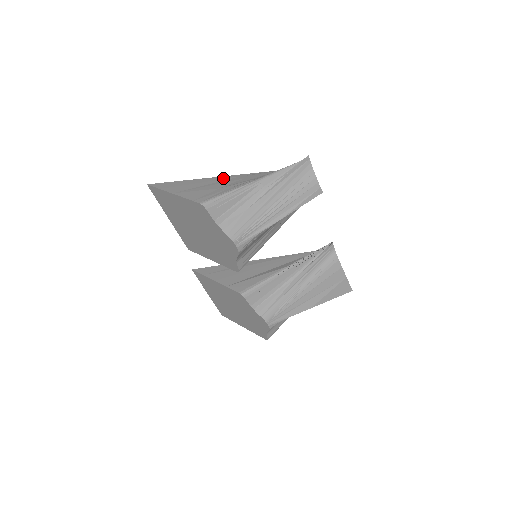
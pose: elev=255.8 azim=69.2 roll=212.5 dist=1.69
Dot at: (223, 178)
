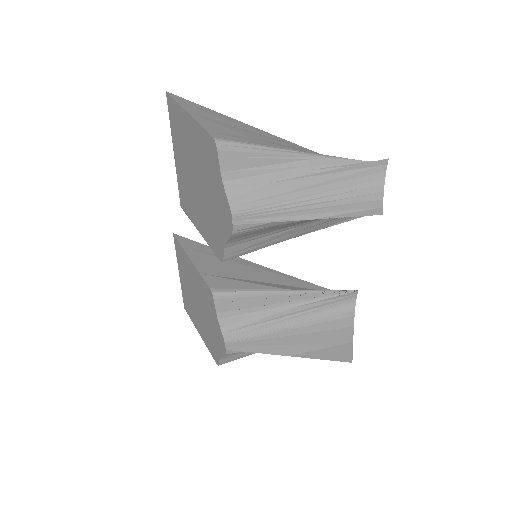
Dot at: (264, 132)
